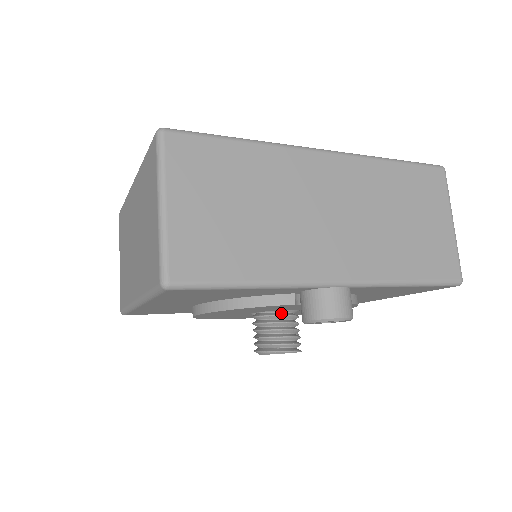
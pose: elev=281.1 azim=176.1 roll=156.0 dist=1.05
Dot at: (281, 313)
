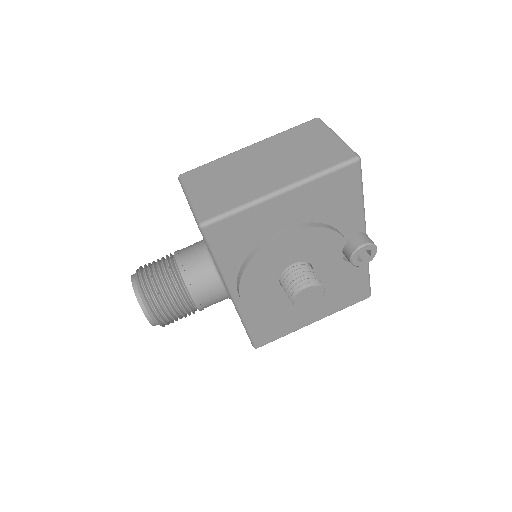
Dot at: occluded
